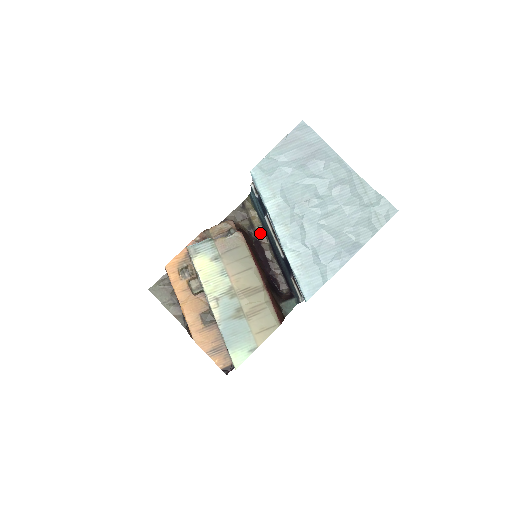
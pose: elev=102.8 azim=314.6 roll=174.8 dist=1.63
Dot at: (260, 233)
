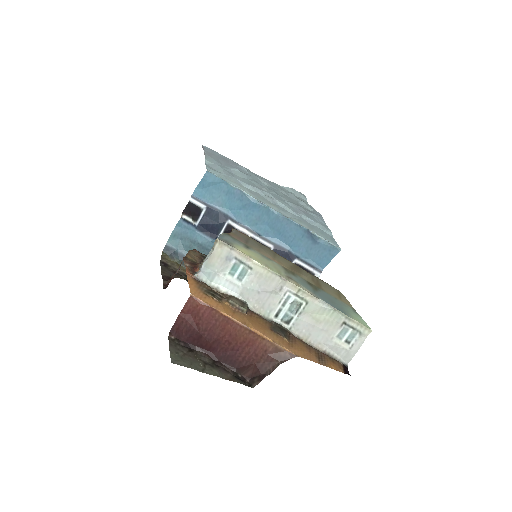
Dot at: occluded
